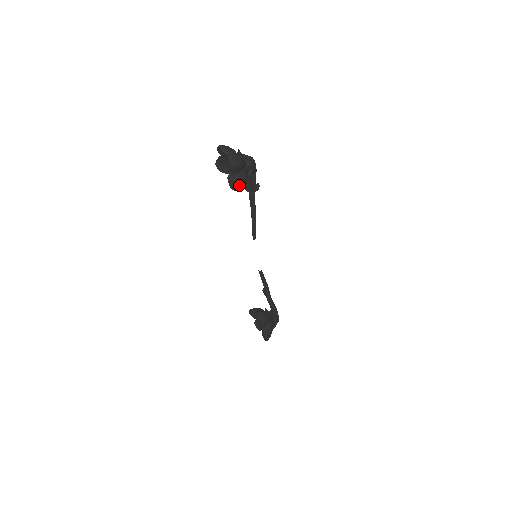
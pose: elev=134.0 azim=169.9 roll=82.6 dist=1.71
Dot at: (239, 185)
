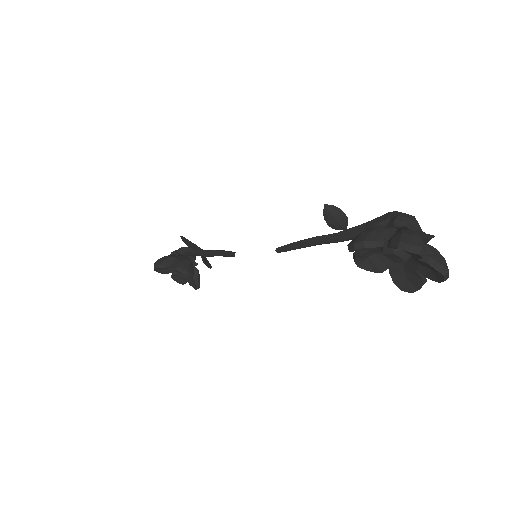
Dot at: (416, 287)
